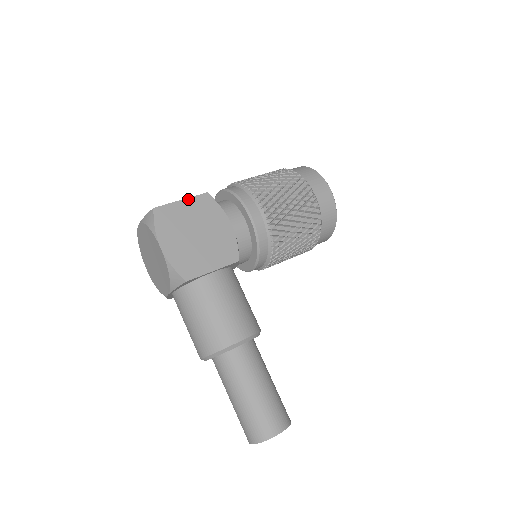
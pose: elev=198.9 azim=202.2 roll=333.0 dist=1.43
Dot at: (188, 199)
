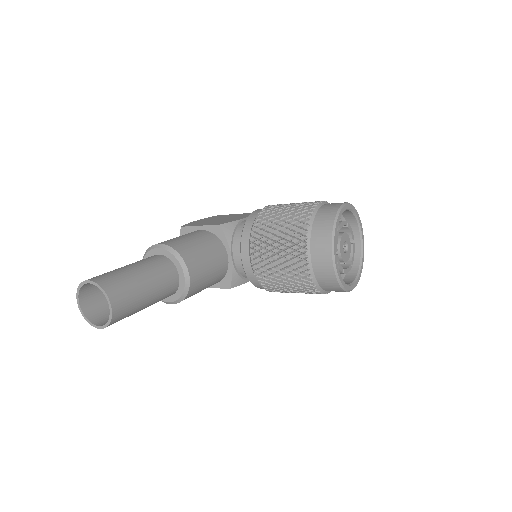
Dot at: (239, 214)
